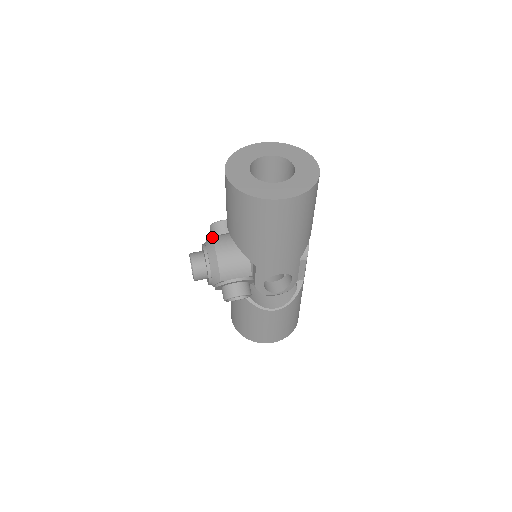
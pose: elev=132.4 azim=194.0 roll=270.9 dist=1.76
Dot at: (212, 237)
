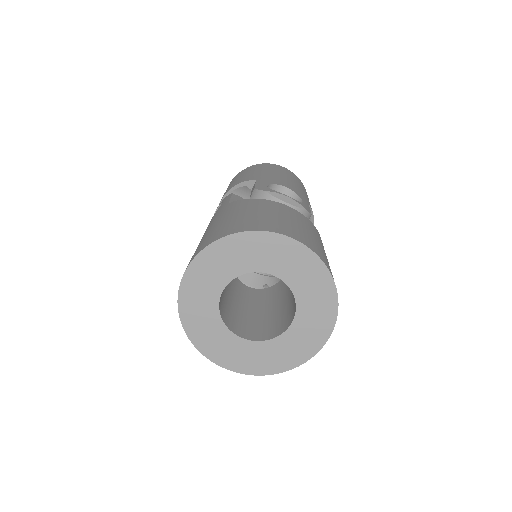
Dot at: occluded
